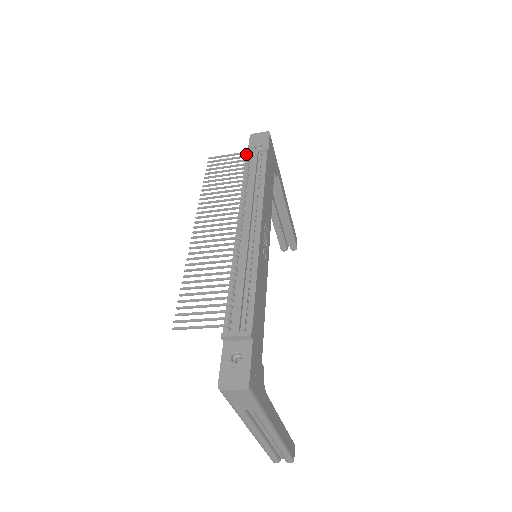
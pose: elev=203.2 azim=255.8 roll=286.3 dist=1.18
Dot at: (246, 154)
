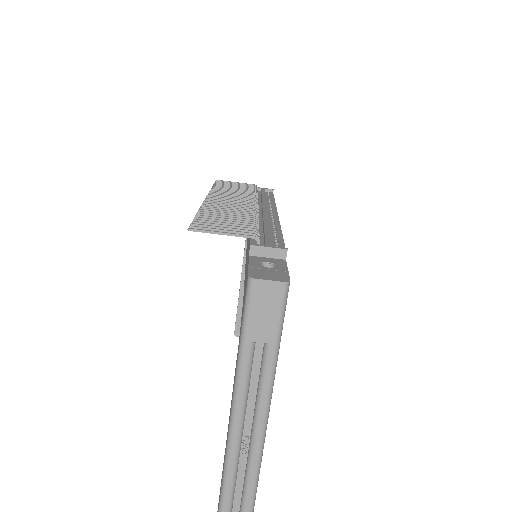
Dot at: occluded
